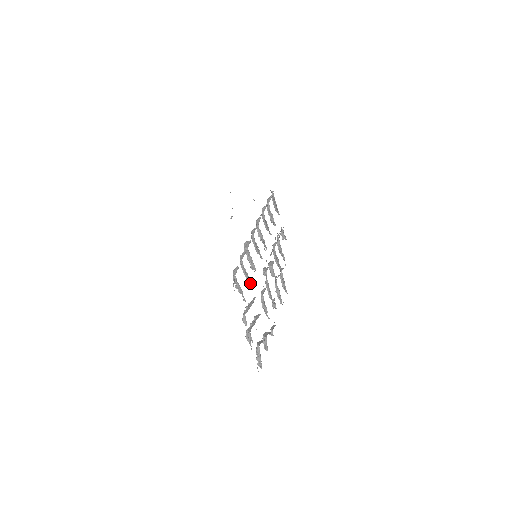
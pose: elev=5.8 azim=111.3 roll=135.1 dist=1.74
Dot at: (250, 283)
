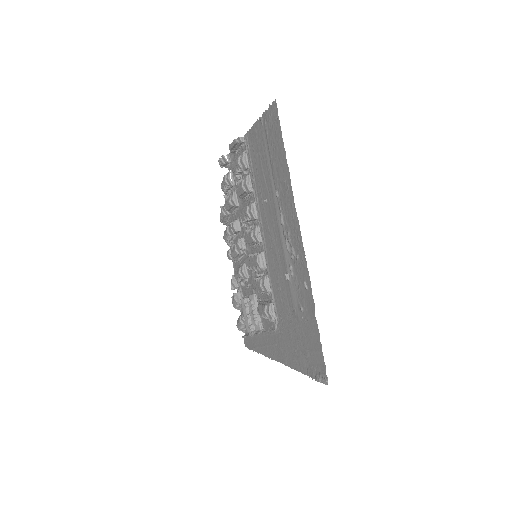
Dot at: (258, 291)
